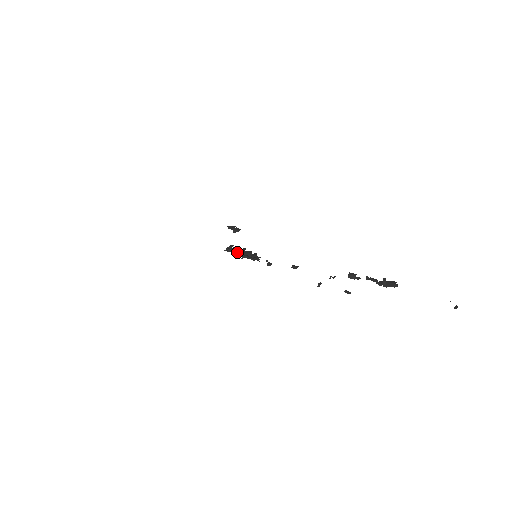
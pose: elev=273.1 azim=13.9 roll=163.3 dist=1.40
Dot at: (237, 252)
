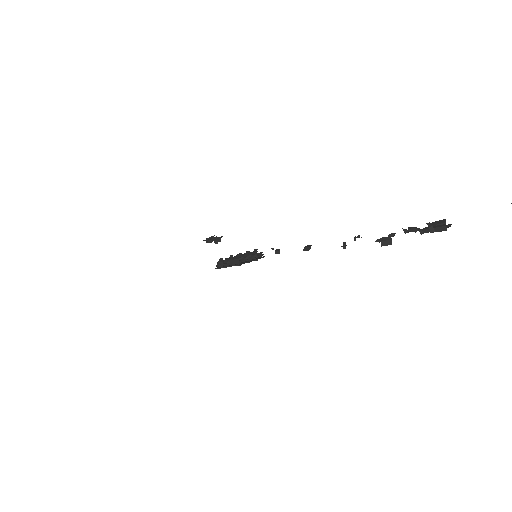
Dot at: (231, 264)
